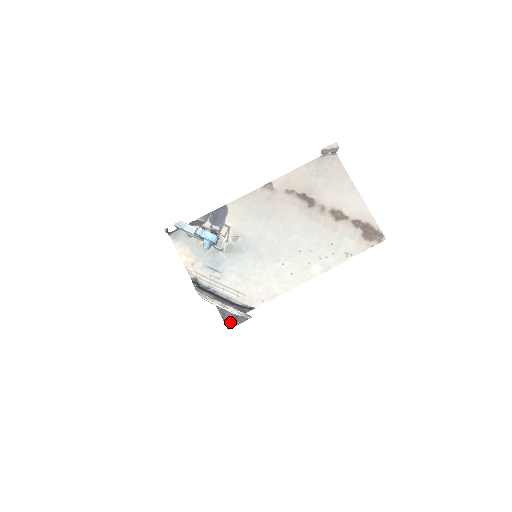
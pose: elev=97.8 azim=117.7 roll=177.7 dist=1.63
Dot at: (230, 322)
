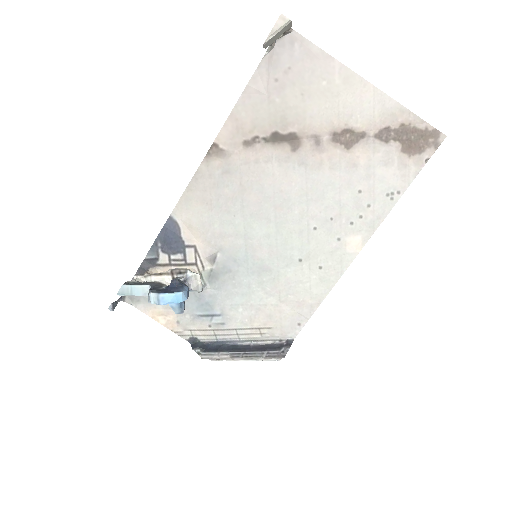
Dot at: occluded
